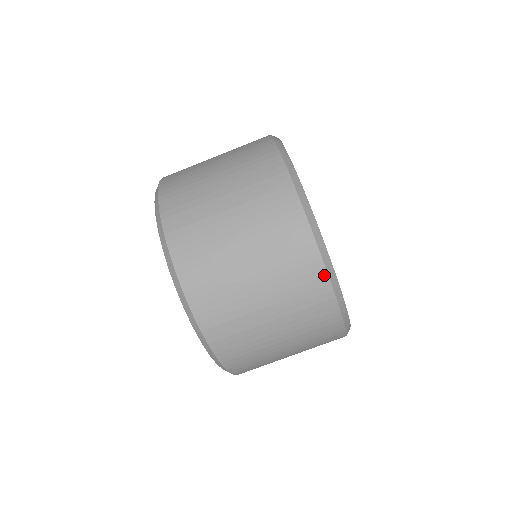
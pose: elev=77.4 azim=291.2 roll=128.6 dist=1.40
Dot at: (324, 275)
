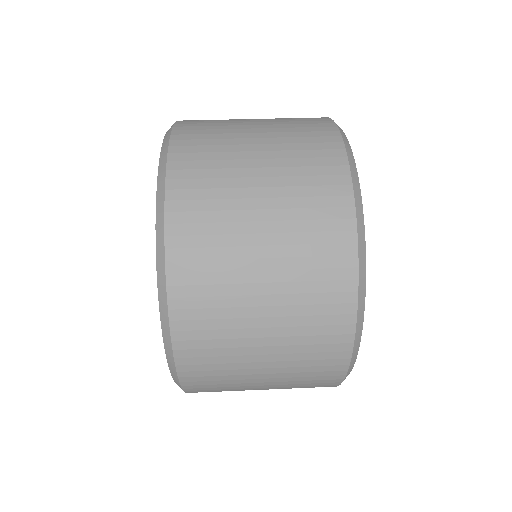
Dot at: (352, 240)
